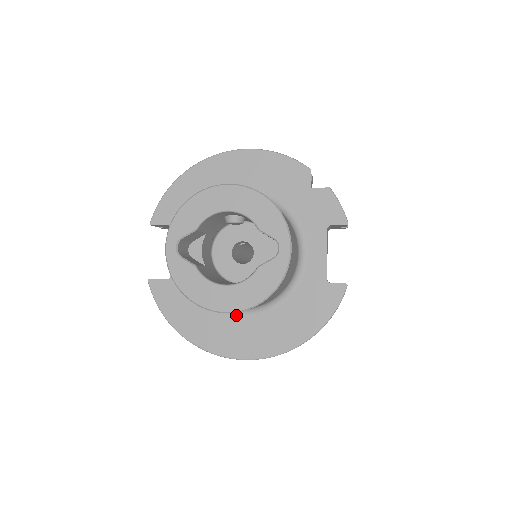
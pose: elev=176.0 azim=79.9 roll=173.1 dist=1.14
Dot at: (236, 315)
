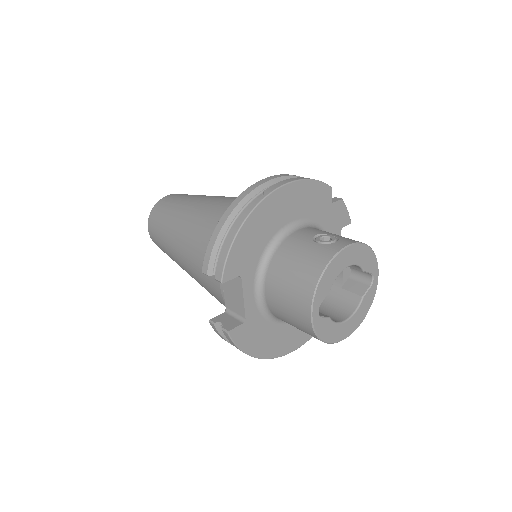
Dot at: occluded
